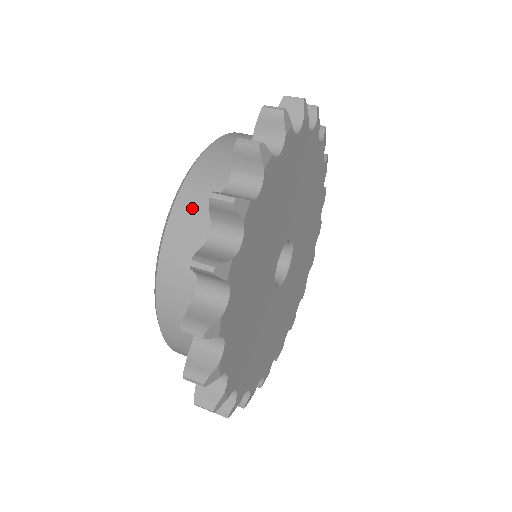
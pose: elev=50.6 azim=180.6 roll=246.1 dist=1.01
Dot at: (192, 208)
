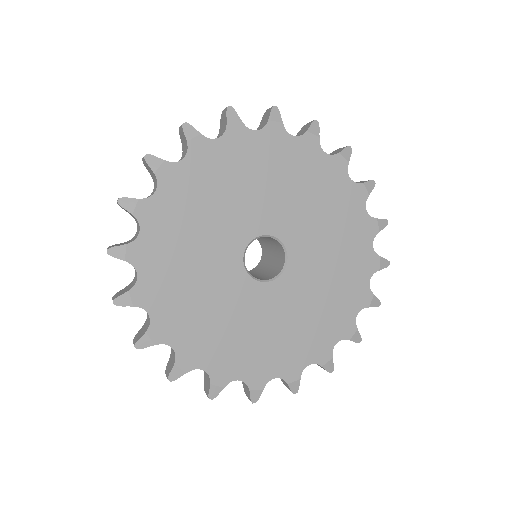
Dot at: occluded
